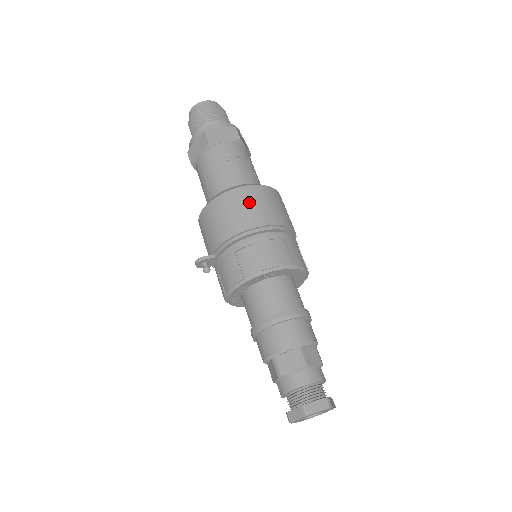
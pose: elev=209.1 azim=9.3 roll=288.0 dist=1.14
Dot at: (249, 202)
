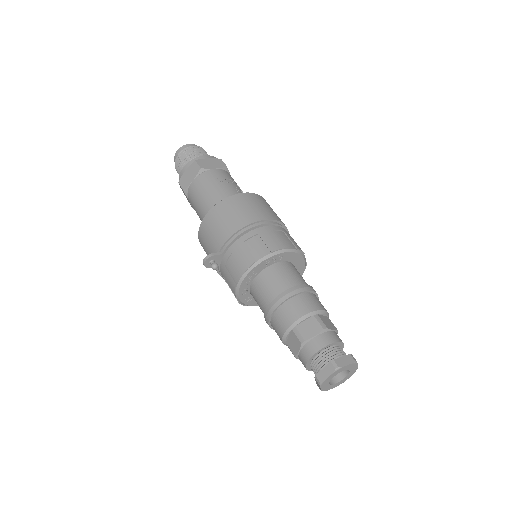
Dot at: (248, 204)
